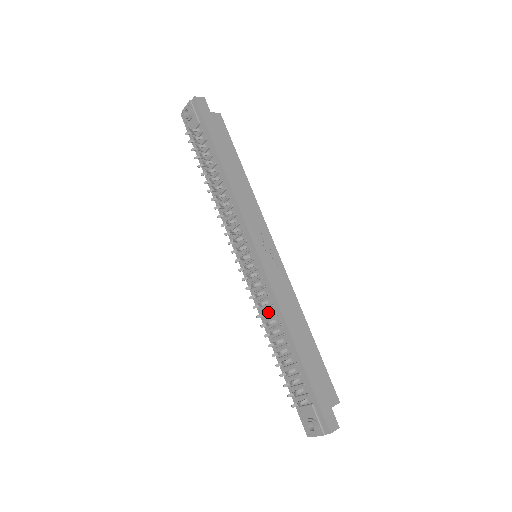
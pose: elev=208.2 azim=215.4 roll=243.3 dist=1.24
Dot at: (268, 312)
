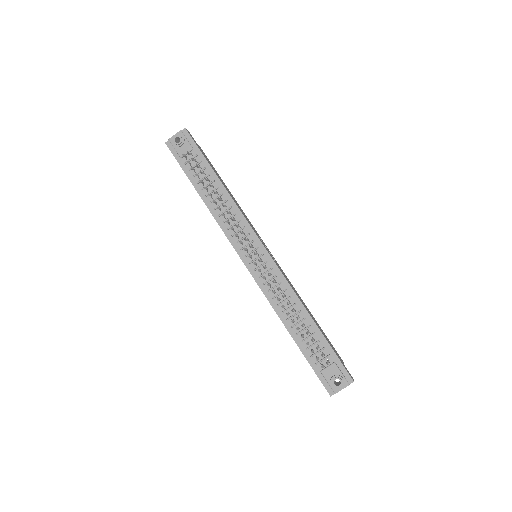
Dot at: (284, 295)
